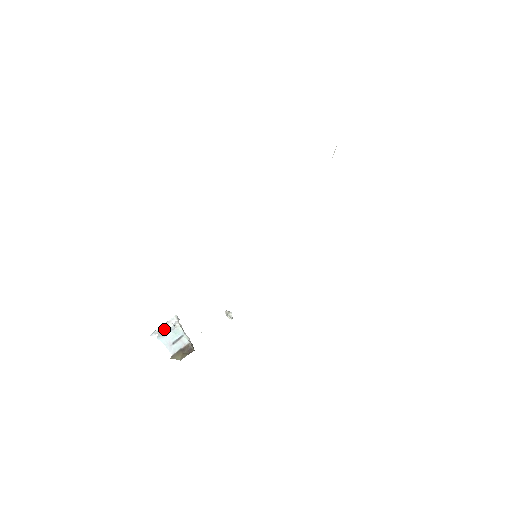
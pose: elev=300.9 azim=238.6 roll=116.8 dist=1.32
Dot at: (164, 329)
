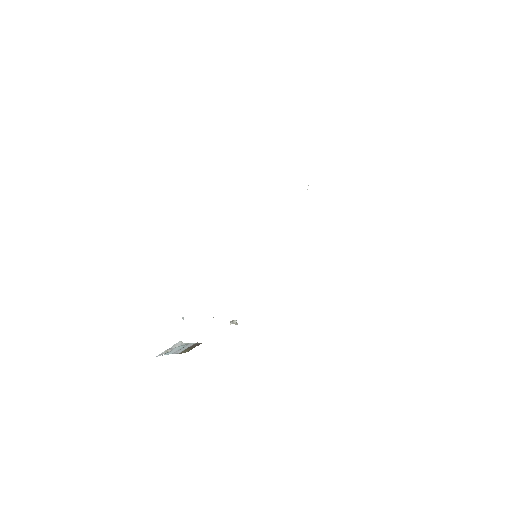
Dot at: (170, 349)
